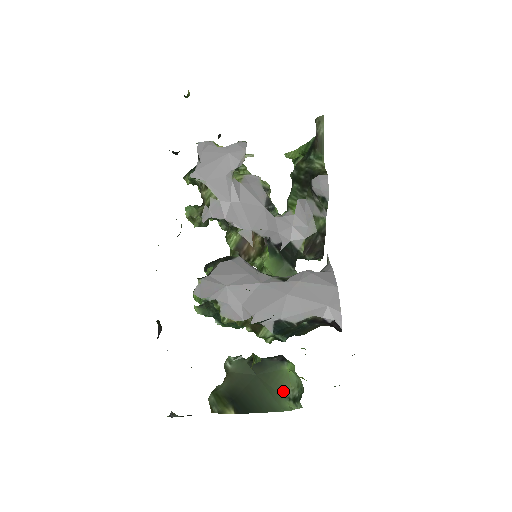
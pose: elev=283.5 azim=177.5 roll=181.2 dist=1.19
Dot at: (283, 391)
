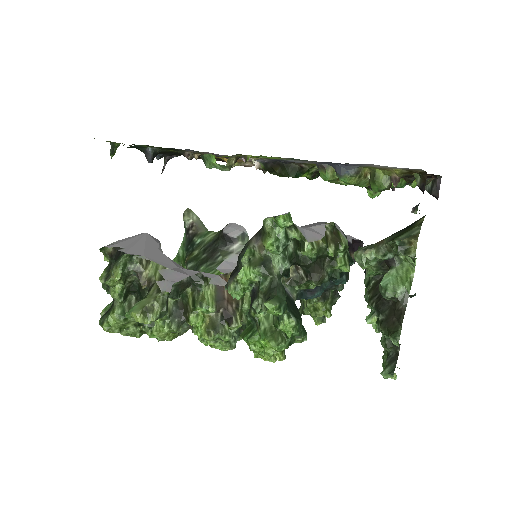
Dot at: occluded
